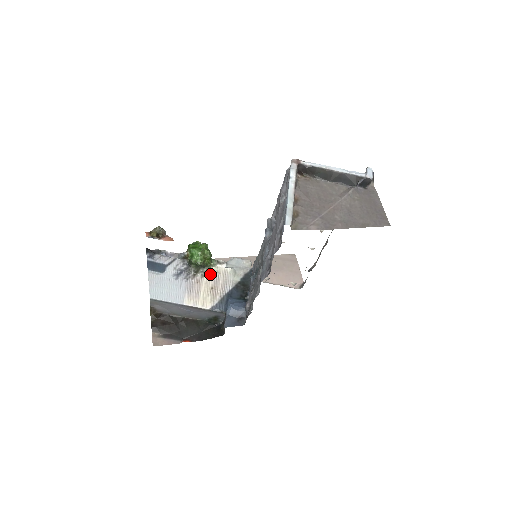
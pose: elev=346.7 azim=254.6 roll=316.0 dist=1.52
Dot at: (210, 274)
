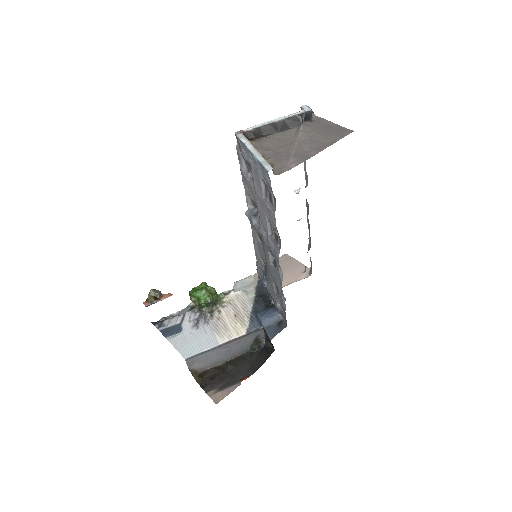
Dot at: (225, 306)
